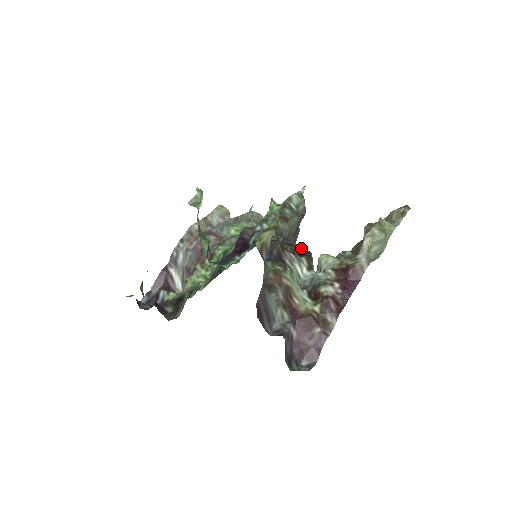
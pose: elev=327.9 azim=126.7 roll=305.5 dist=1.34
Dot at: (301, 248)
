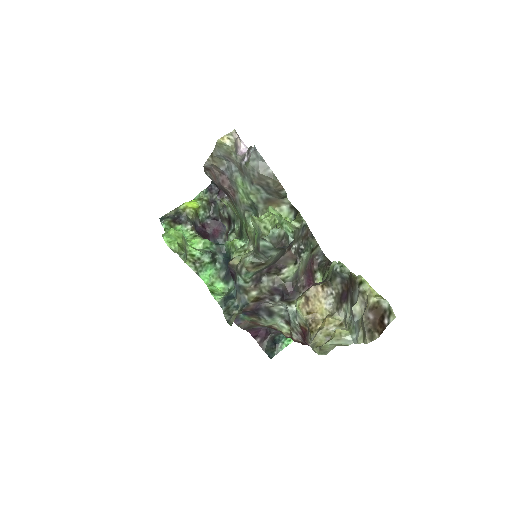
Dot at: (287, 274)
